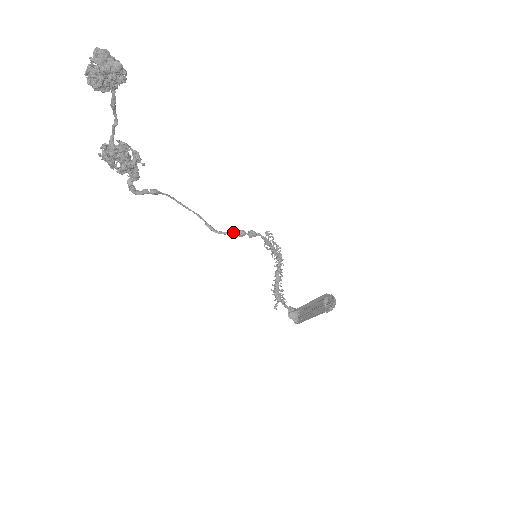
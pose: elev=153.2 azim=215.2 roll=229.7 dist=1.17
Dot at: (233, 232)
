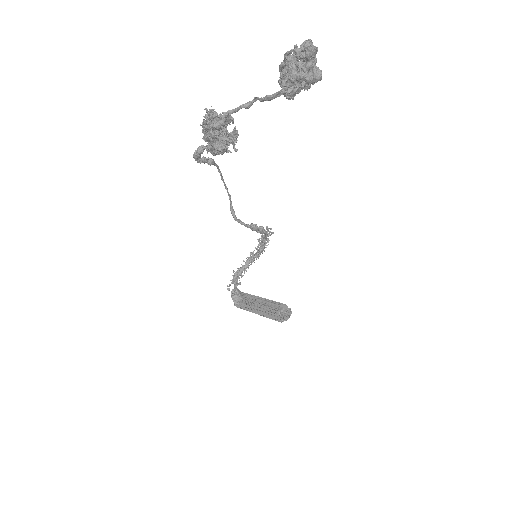
Dot at: occluded
